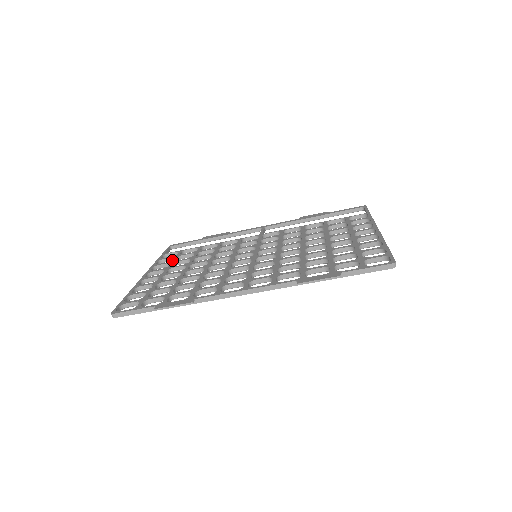
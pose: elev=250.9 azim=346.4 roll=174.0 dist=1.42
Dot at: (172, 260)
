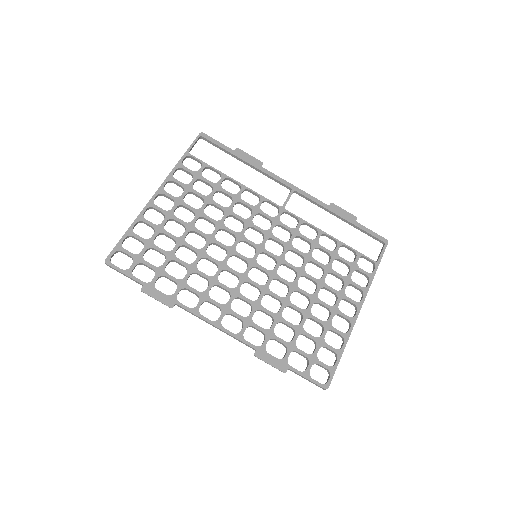
Dot at: (189, 183)
